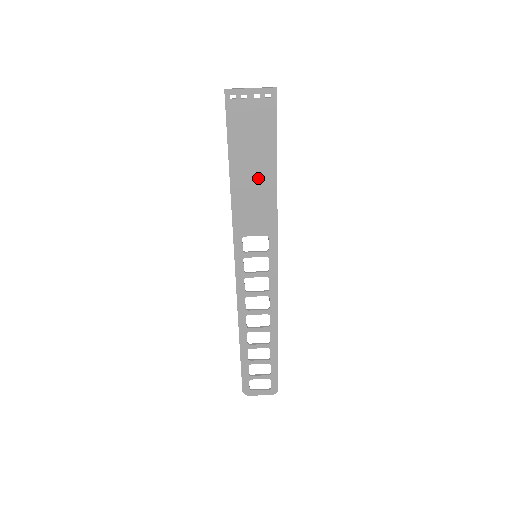
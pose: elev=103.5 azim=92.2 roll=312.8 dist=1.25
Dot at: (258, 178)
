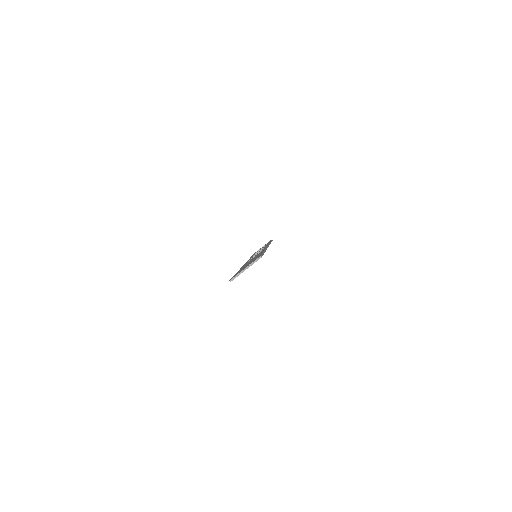
Dot at: occluded
